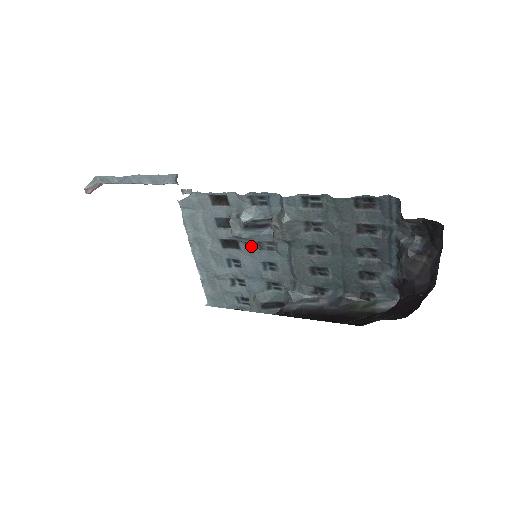
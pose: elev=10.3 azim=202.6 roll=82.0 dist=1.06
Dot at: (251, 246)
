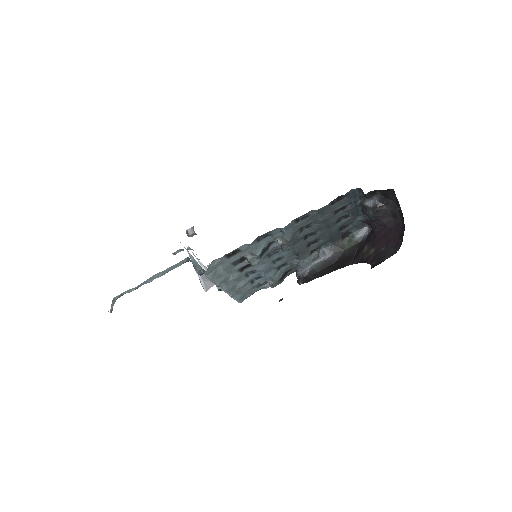
Dot at: (263, 260)
